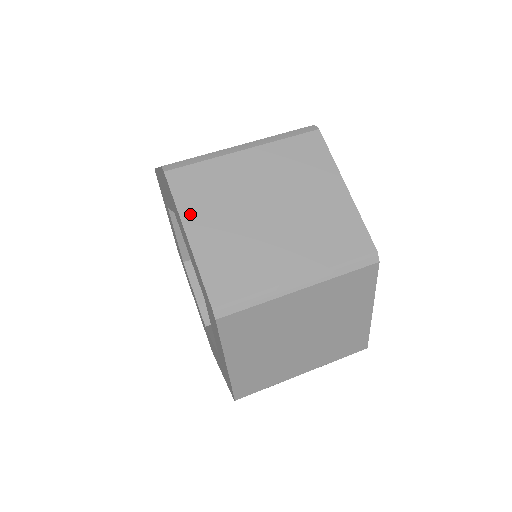
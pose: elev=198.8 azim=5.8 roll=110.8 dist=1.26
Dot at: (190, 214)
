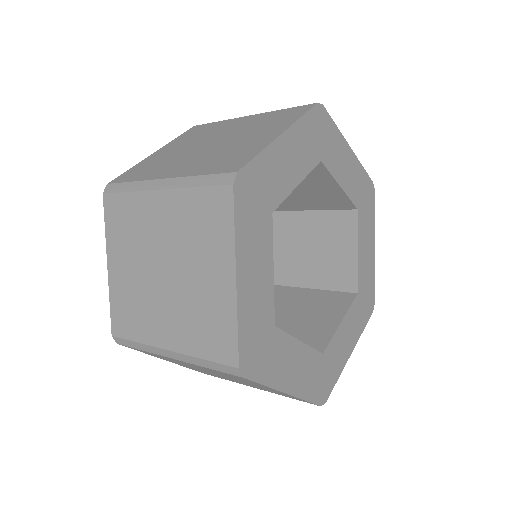
Dot at: (112, 245)
